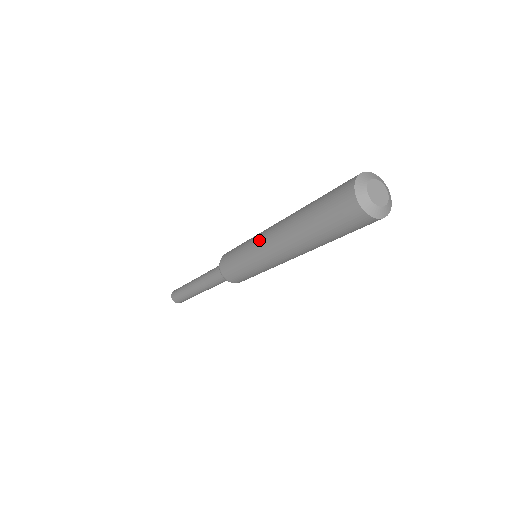
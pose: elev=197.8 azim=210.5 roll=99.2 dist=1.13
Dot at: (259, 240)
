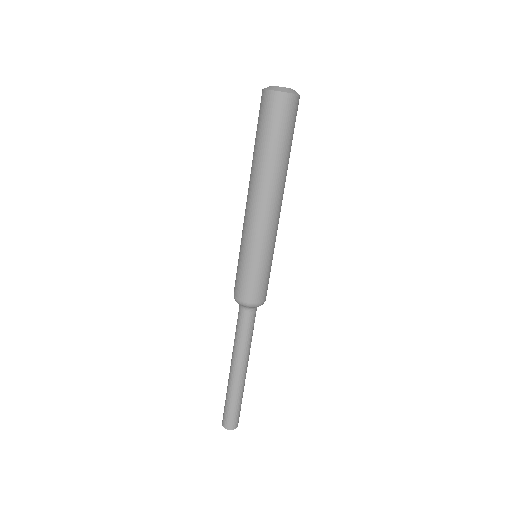
Dot at: occluded
